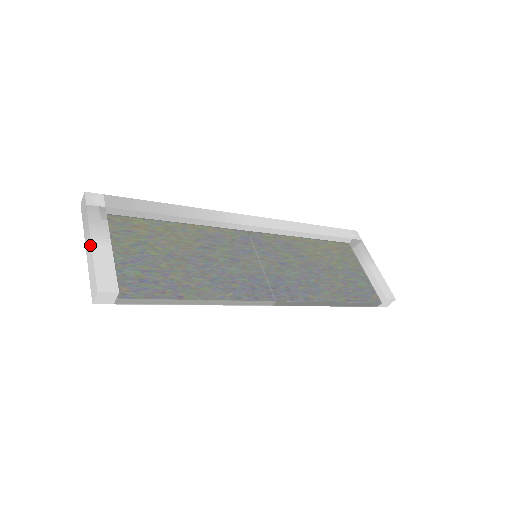
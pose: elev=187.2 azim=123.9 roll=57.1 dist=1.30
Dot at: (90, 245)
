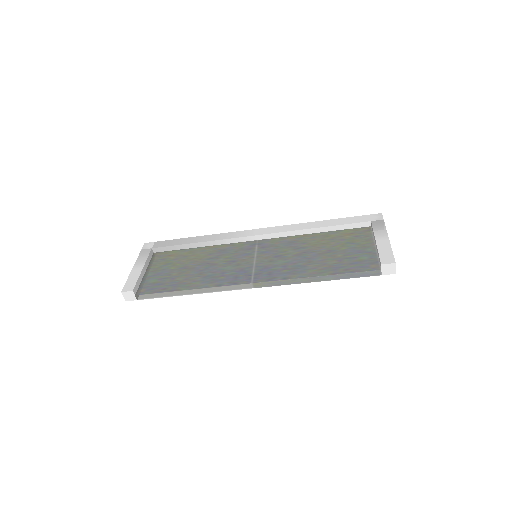
Dot at: (133, 270)
